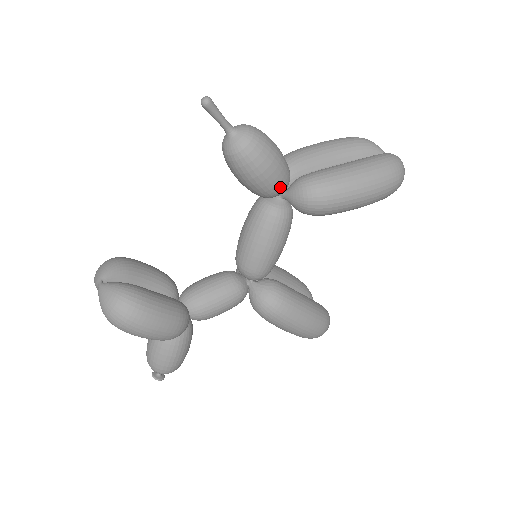
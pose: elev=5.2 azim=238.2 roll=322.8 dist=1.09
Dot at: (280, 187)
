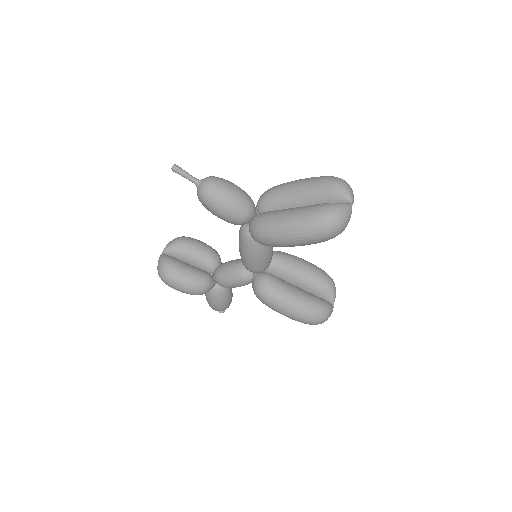
Dot at: (237, 221)
